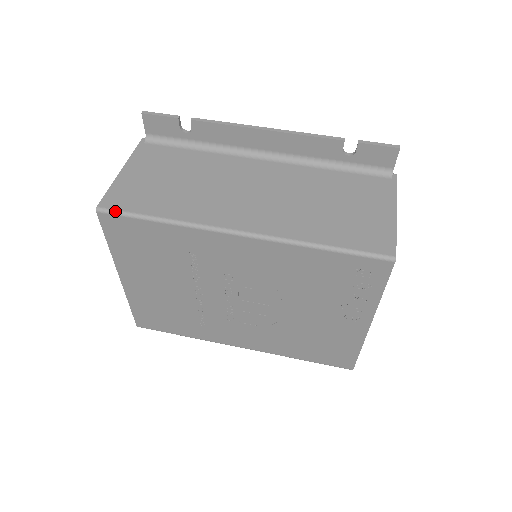
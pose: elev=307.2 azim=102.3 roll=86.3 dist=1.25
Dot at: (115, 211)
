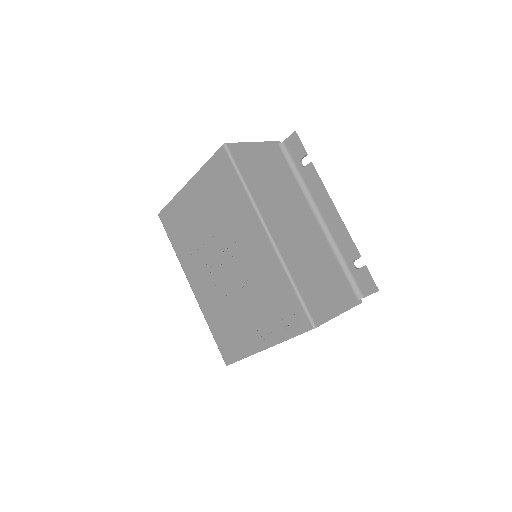
Dot at: (231, 155)
